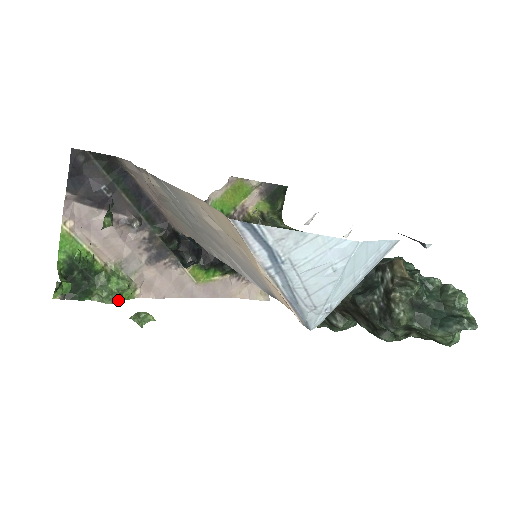
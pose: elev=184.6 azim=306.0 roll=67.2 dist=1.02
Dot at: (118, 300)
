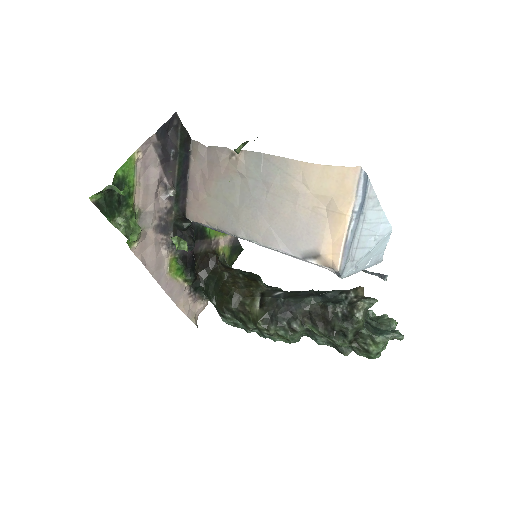
Dot at: occluded
